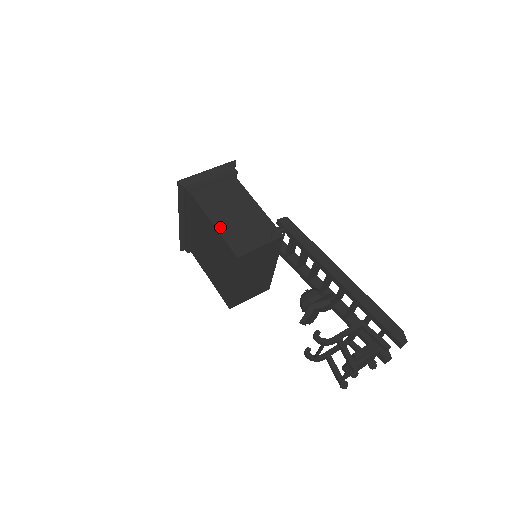
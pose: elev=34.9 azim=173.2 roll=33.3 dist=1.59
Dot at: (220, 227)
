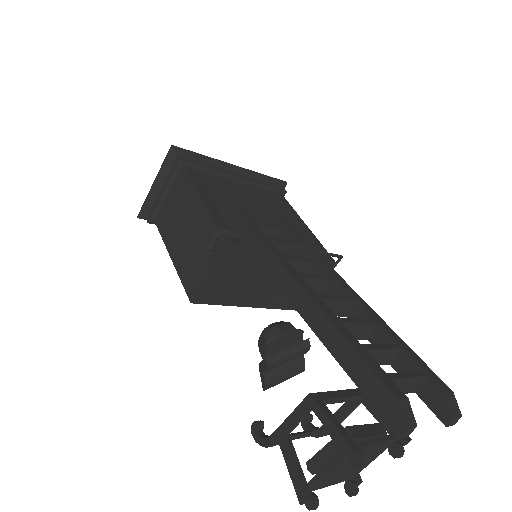
Dot at: (176, 261)
